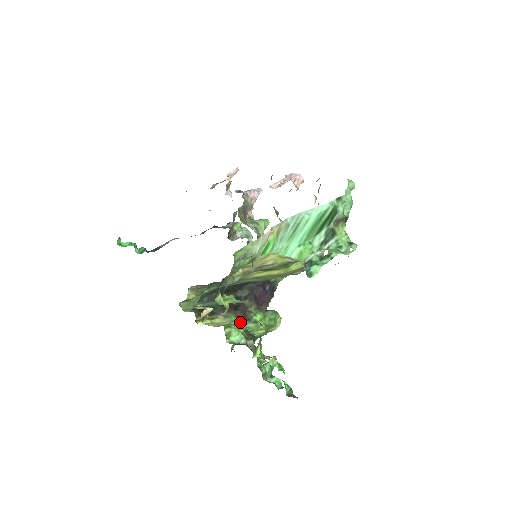
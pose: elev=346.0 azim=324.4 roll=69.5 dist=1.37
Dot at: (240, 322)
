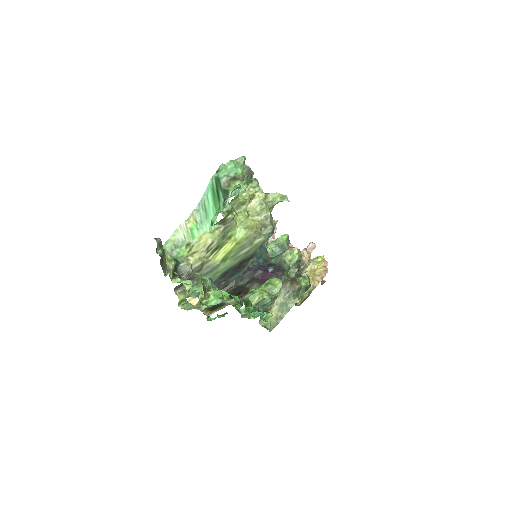
Dot at: (202, 288)
